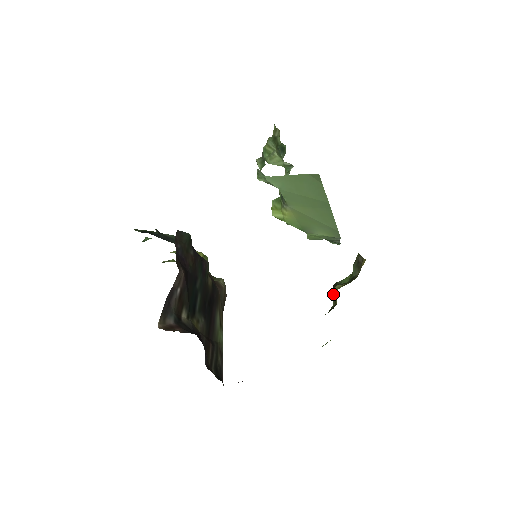
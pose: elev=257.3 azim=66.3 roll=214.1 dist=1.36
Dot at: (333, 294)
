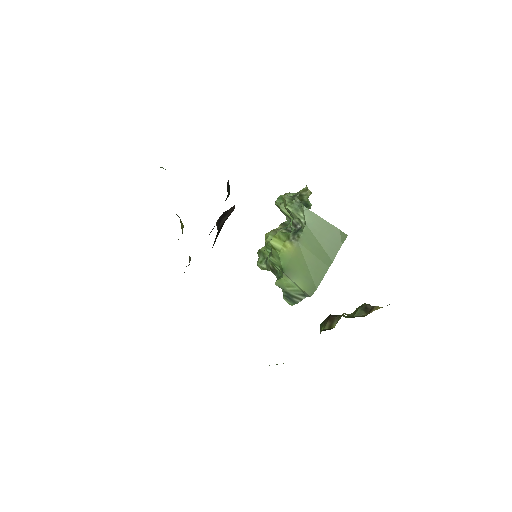
Dot at: (331, 320)
